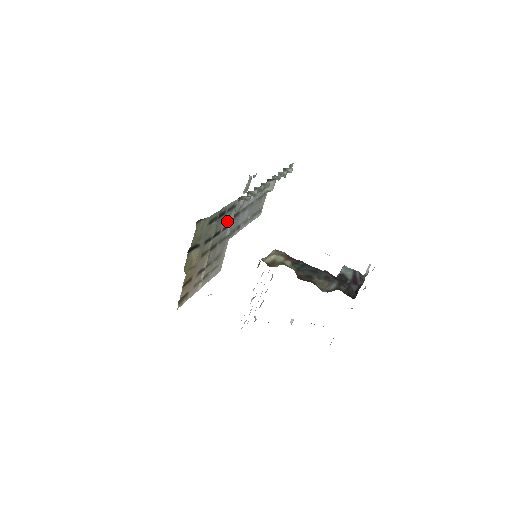
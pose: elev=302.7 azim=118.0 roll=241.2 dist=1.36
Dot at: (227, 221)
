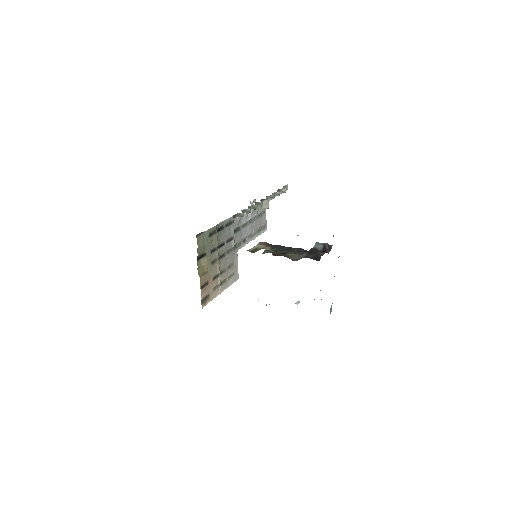
Dot at: (229, 235)
